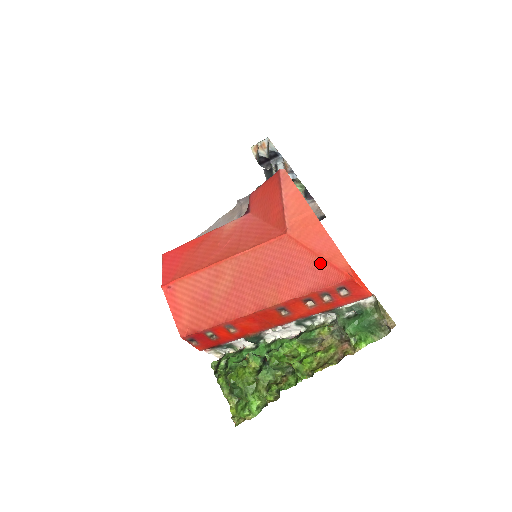
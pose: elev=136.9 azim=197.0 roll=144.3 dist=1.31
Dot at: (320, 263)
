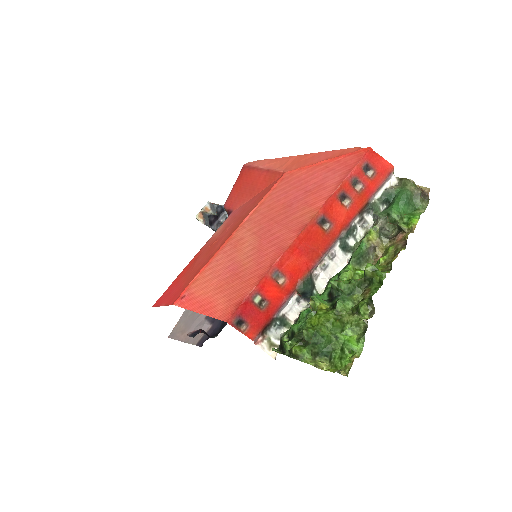
Dot at: (333, 163)
